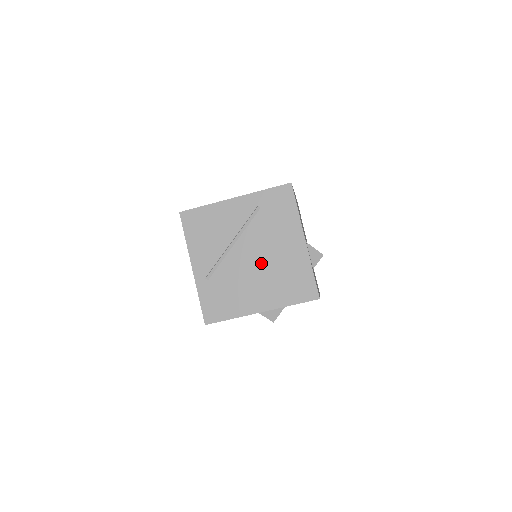
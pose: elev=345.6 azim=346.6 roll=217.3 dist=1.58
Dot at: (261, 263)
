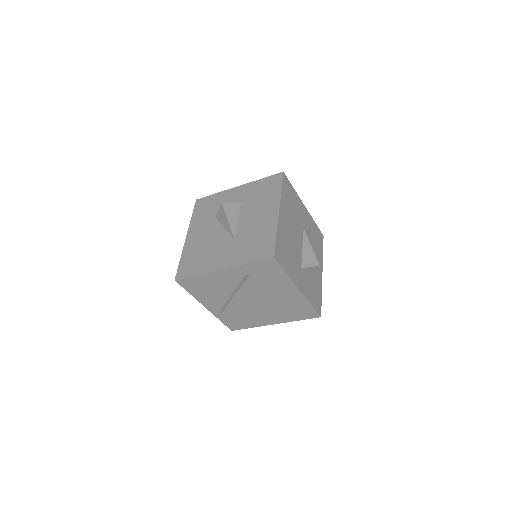
Dot at: (264, 303)
